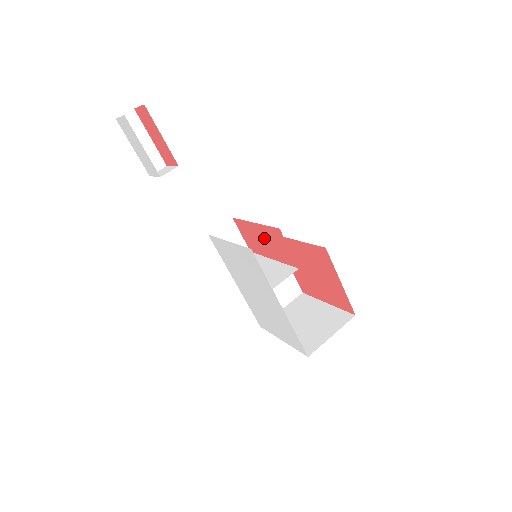
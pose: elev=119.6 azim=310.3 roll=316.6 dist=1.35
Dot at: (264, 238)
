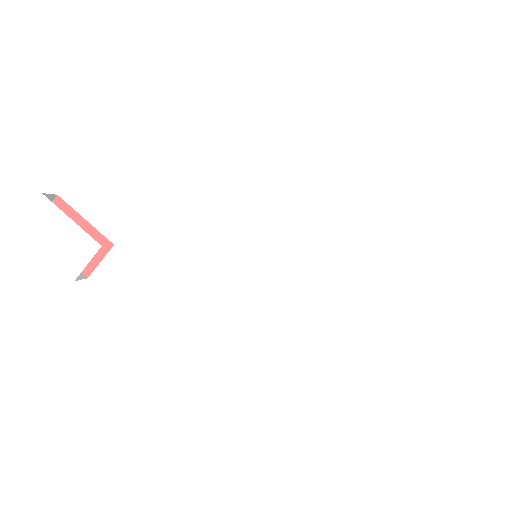
Dot at: occluded
